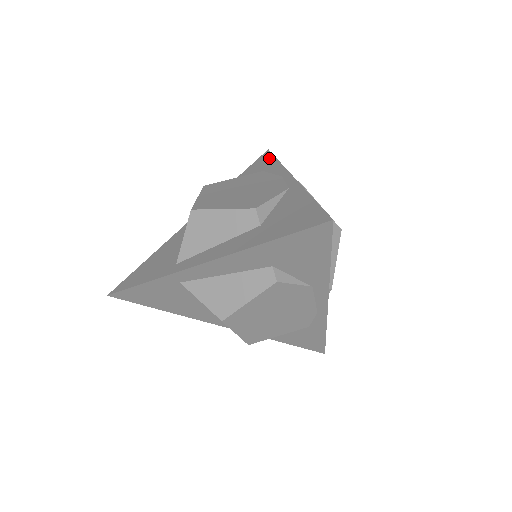
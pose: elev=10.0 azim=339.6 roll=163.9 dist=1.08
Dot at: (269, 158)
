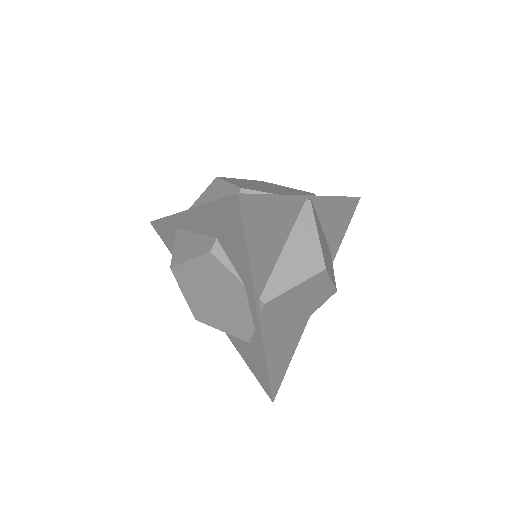
Dot at: occluded
